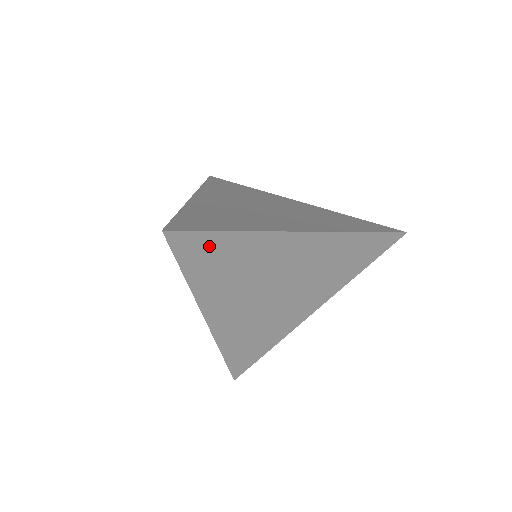
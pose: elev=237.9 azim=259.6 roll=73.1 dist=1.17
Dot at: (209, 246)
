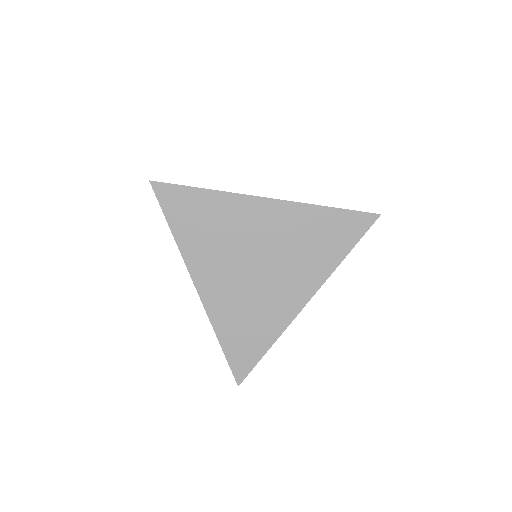
Dot at: (186, 200)
